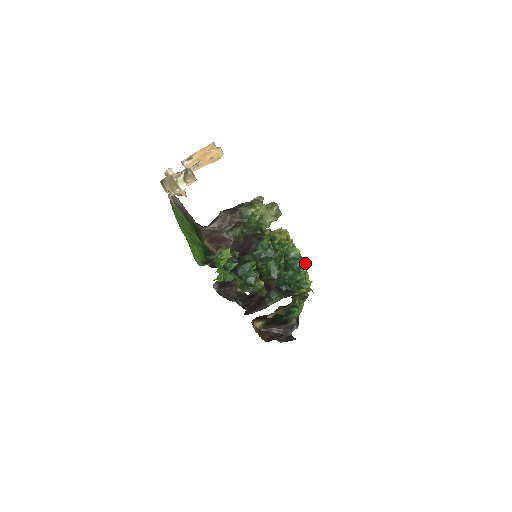
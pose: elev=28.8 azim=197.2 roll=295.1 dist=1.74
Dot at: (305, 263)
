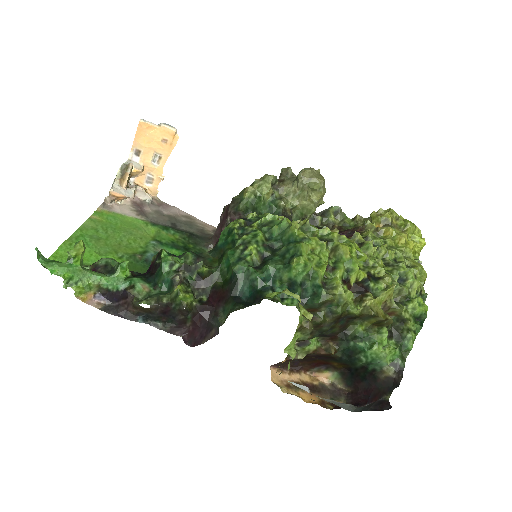
Dot at: (348, 250)
